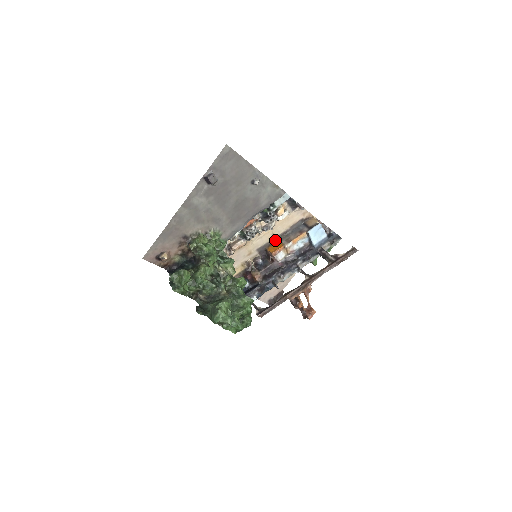
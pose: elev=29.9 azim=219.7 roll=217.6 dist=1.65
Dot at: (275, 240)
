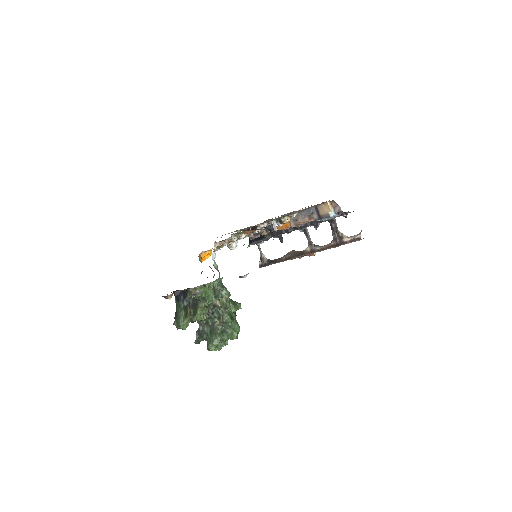
Dot at: (283, 216)
